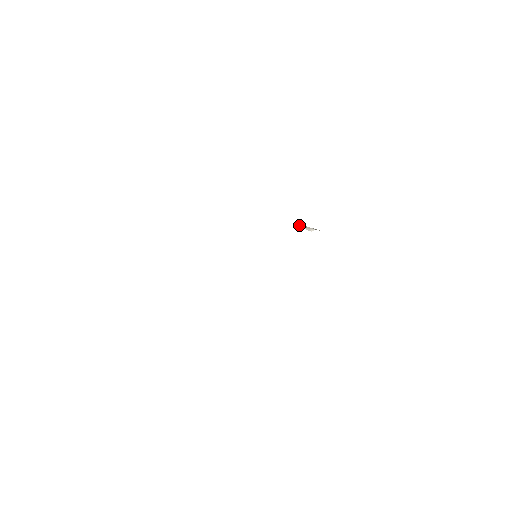
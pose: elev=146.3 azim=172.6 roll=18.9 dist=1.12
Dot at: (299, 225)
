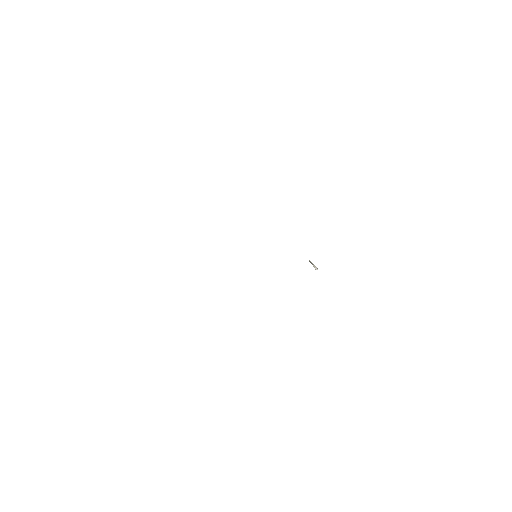
Dot at: (309, 260)
